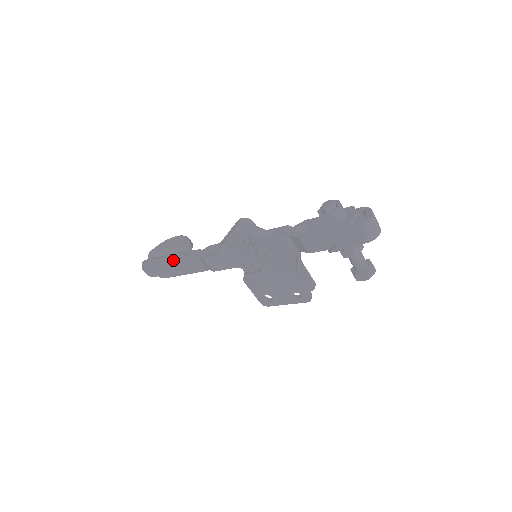
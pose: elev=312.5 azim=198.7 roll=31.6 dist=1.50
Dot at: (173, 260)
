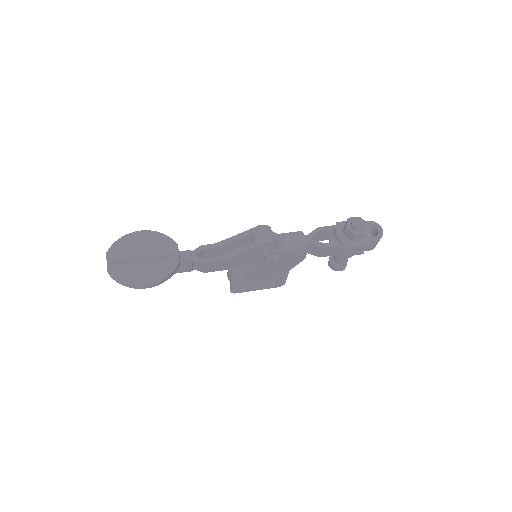
Dot at: (171, 269)
